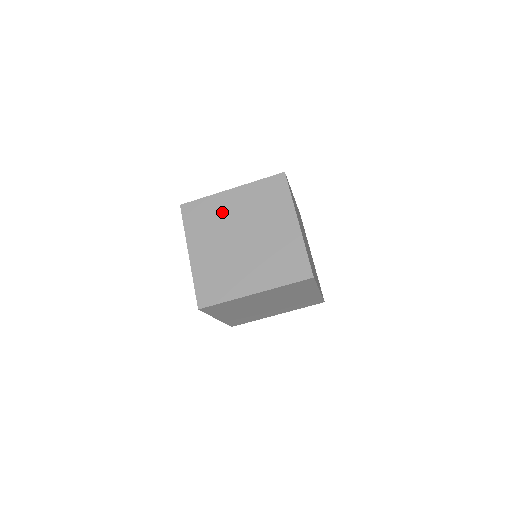
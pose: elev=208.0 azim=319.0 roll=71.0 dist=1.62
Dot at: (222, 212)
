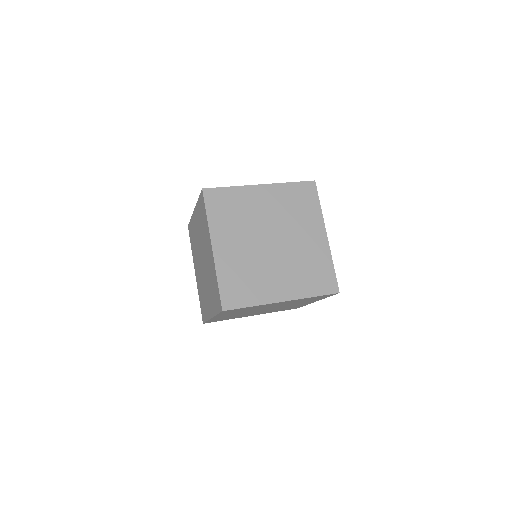
Dot at: (195, 234)
